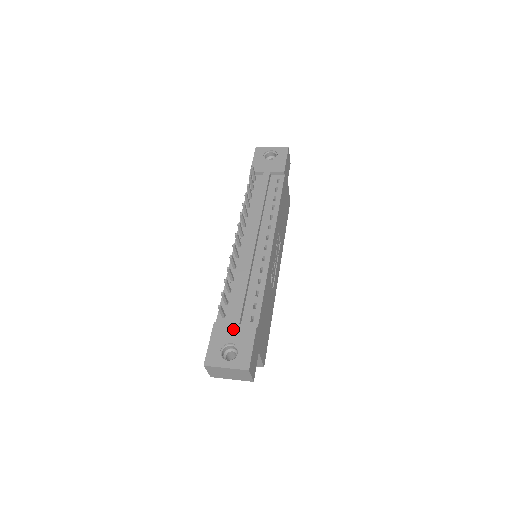
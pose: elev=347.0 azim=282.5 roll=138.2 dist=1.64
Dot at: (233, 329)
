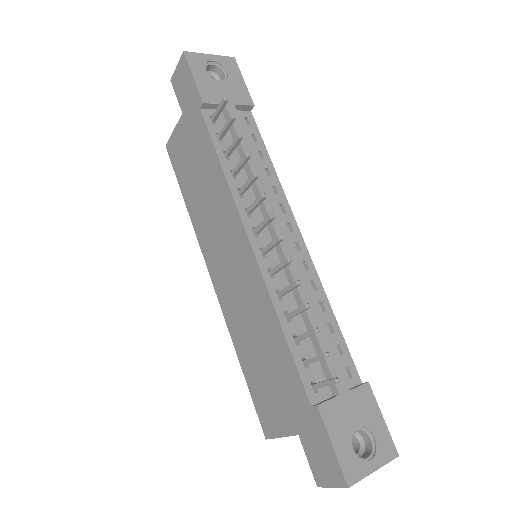
Dot at: (347, 404)
